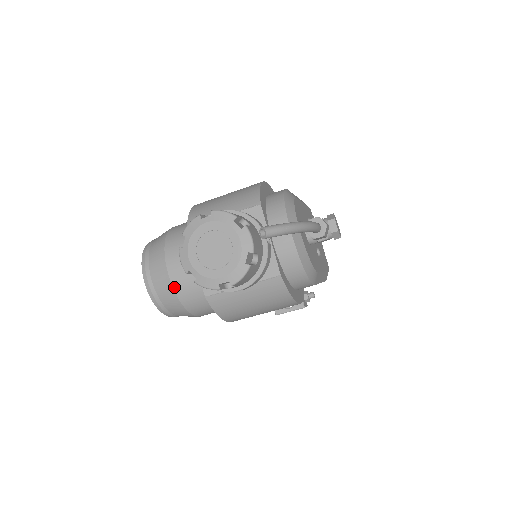
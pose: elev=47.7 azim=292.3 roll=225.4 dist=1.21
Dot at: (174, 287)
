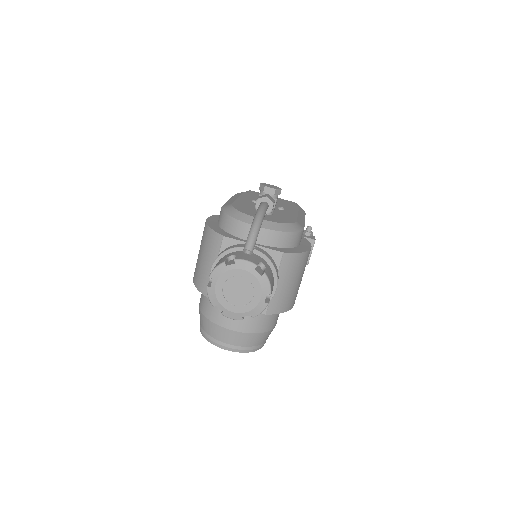
Dot at: (245, 332)
